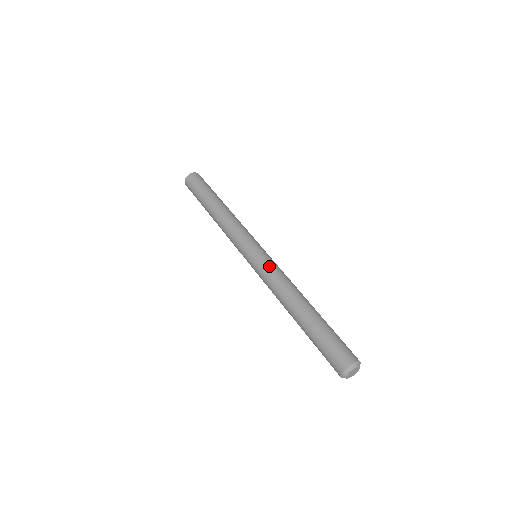
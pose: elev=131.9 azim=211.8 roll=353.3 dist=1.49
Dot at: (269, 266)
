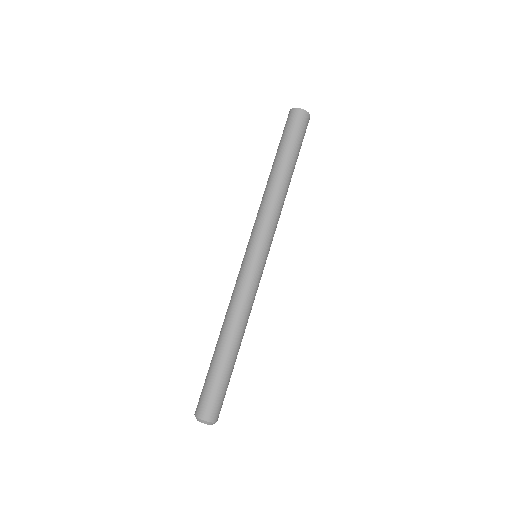
Dot at: (256, 285)
